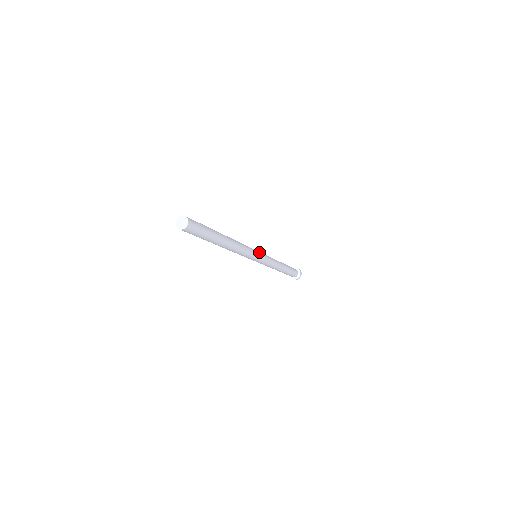
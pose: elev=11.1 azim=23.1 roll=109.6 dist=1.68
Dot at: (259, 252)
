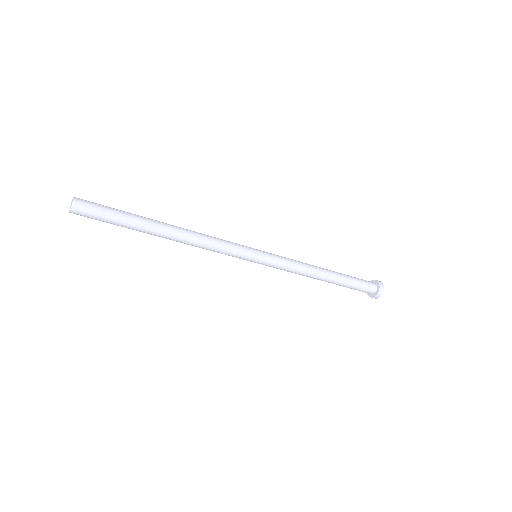
Dot at: (258, 251)
